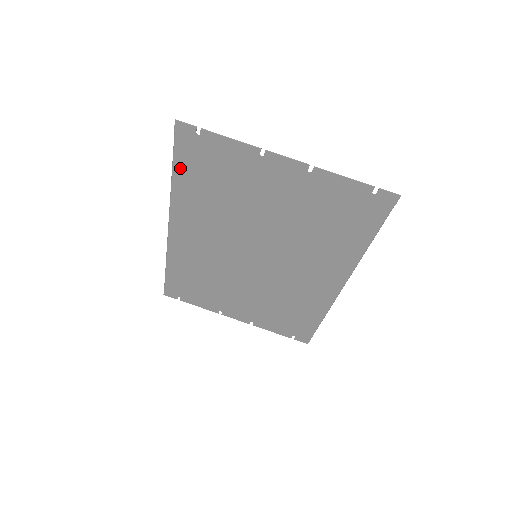
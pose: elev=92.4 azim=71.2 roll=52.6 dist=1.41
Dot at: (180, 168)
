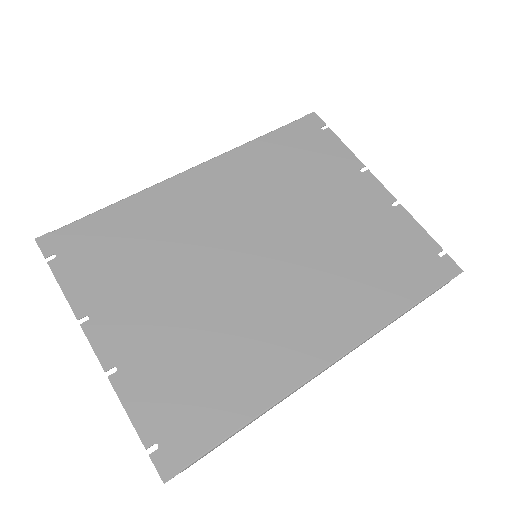
Dot at: (277, 137)
